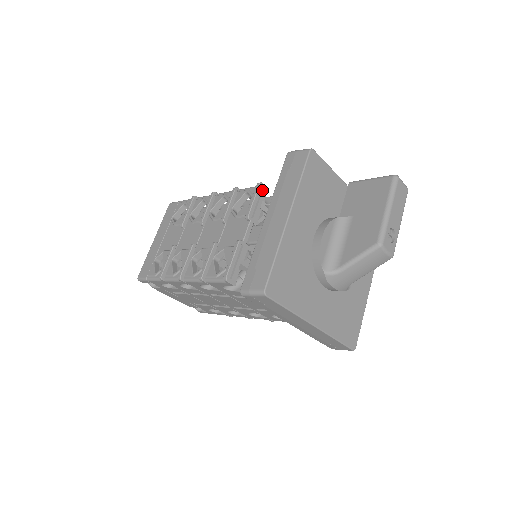
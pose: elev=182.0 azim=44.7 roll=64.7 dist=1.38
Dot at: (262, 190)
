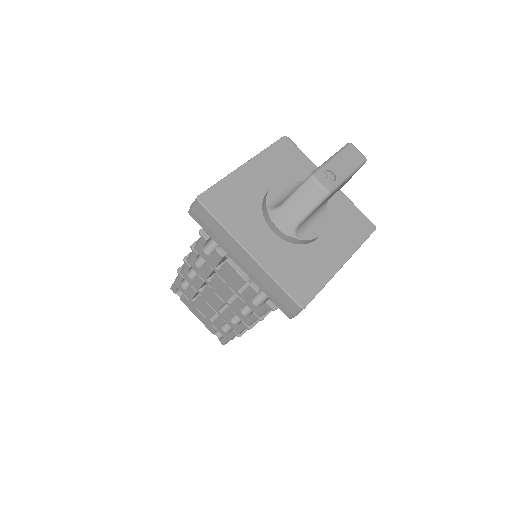
Dot at: occluded
